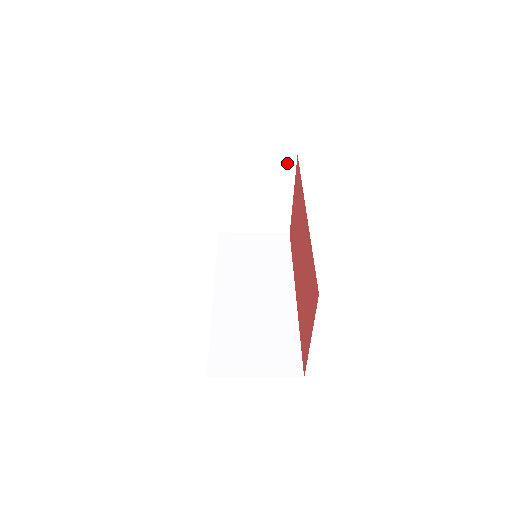
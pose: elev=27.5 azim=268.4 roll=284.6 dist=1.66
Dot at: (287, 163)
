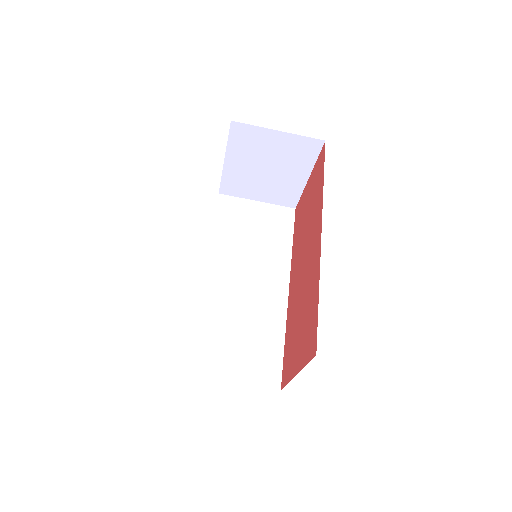
Dot at: (311, 146)
